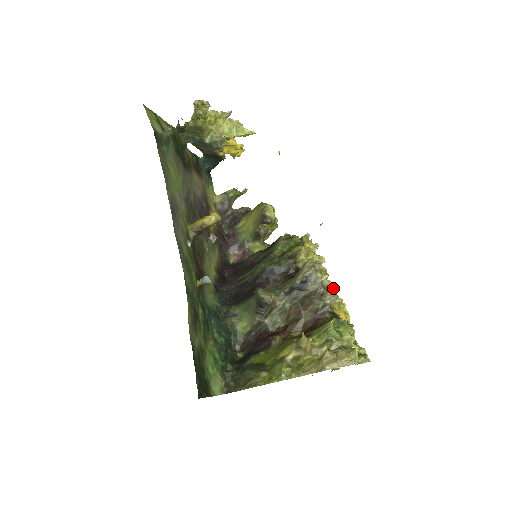
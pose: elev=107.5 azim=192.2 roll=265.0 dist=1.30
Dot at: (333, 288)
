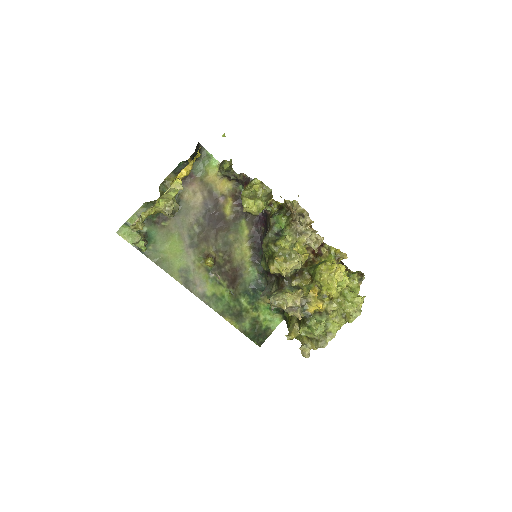
Dot at: (296, 306)
